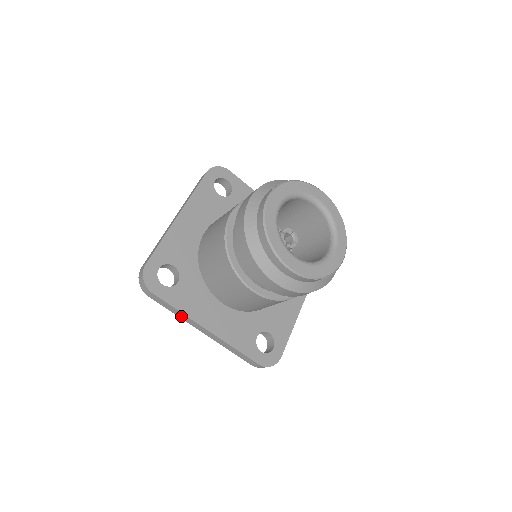
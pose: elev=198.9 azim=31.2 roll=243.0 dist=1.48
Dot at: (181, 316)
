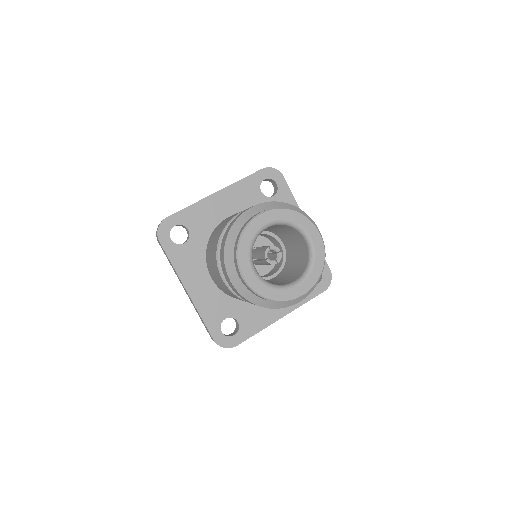
Dot at: (174, 270)
